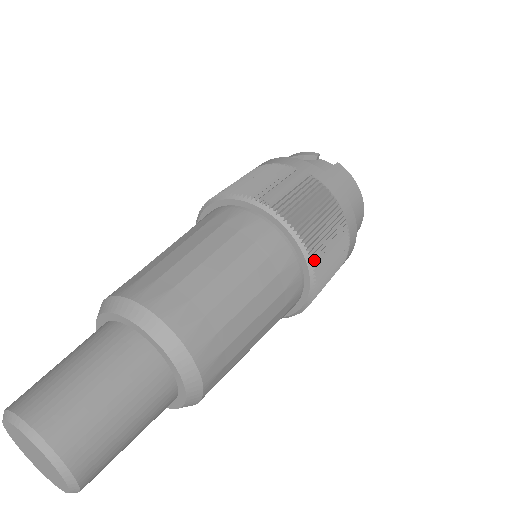
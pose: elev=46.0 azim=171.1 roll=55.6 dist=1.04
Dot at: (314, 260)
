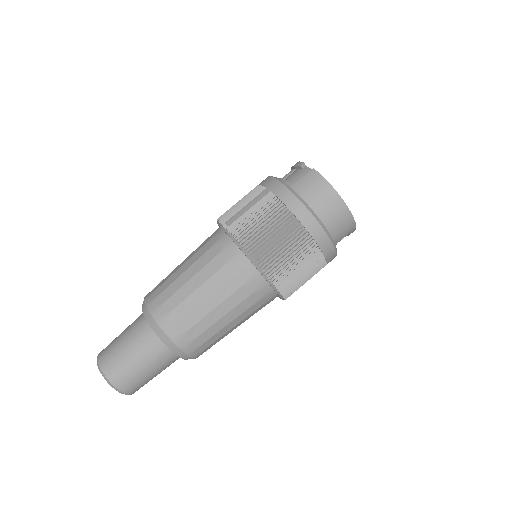
Dot at: (261, 263)
